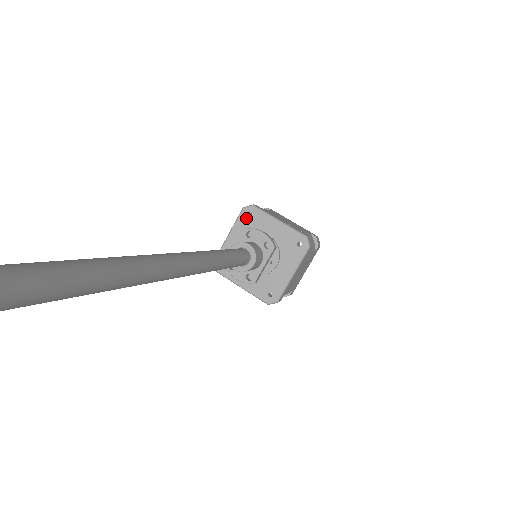
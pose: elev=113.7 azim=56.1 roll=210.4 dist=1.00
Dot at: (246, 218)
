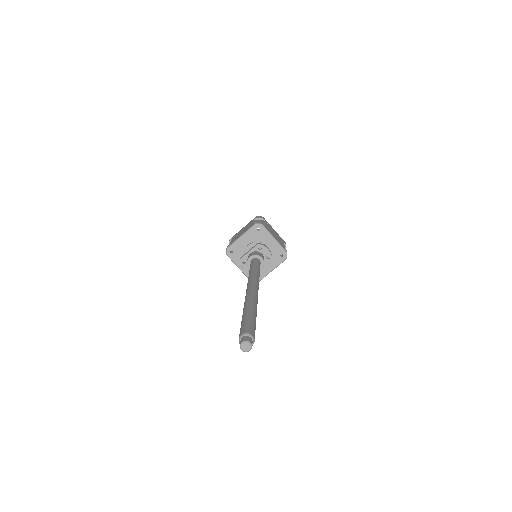
Dot at: (255, 230)
